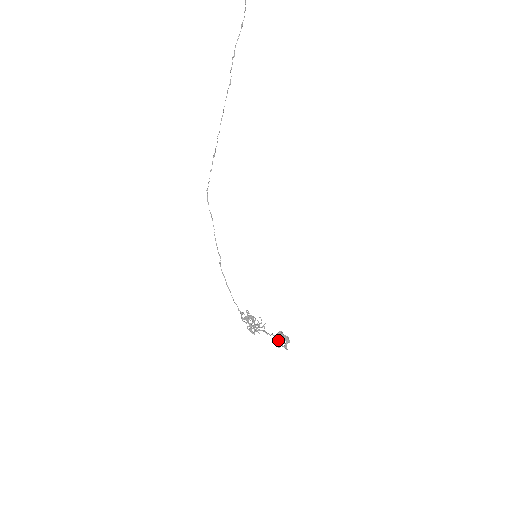
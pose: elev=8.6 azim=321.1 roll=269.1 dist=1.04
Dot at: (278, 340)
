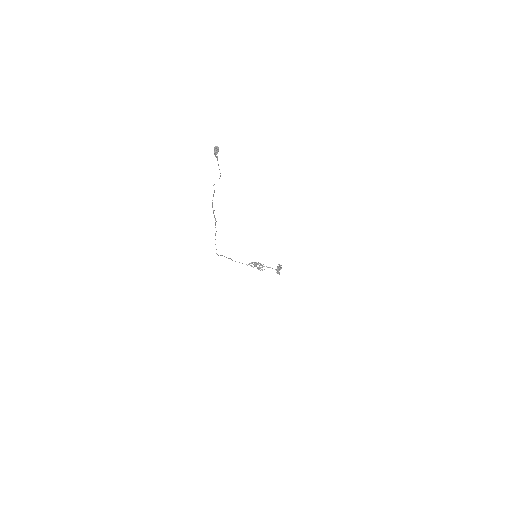
Dot at: (278, 273)
